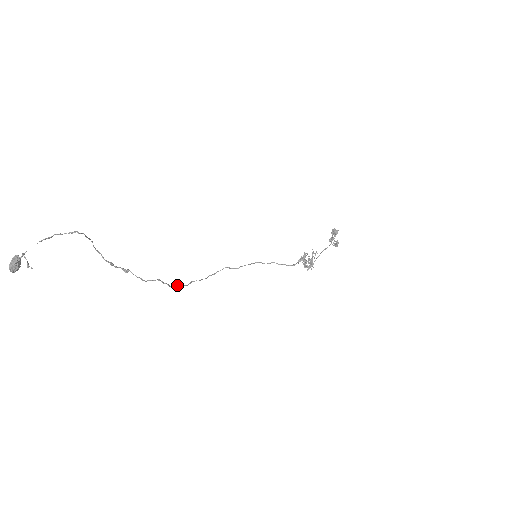
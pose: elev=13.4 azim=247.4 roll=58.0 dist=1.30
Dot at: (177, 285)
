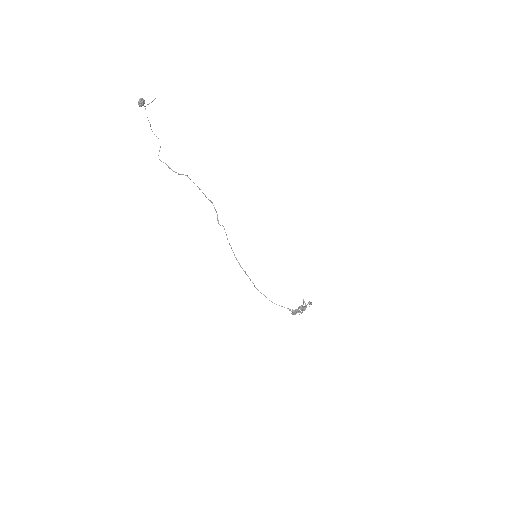
Dot at: (212, 203)
